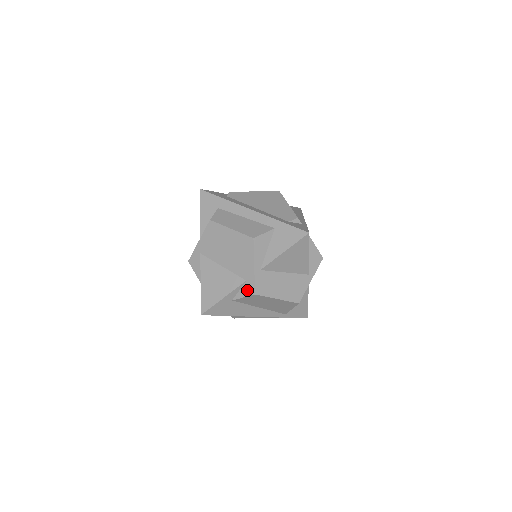
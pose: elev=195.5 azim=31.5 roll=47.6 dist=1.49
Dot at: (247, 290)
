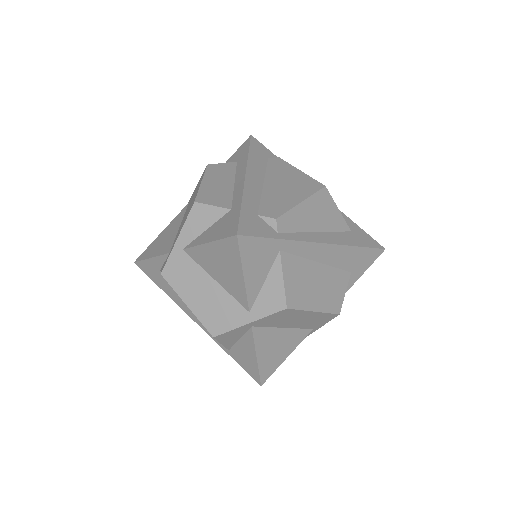
Dot at: occluded
